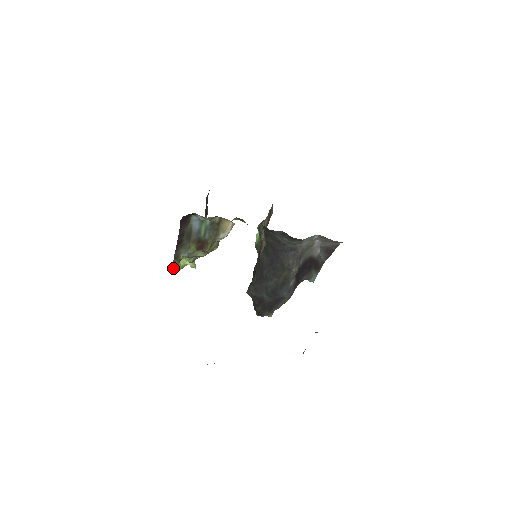
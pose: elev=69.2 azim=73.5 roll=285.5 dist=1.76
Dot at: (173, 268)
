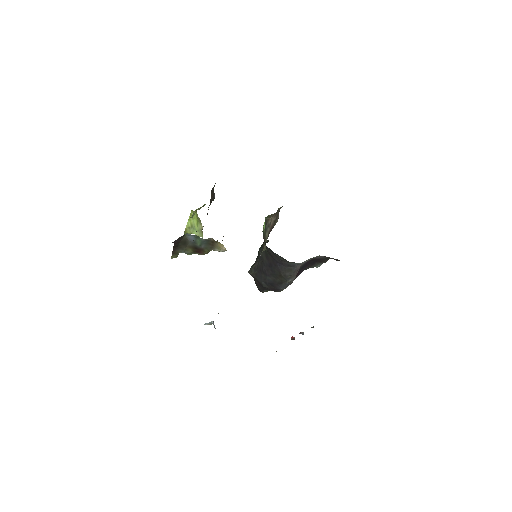
Dot at: (173, 257)
